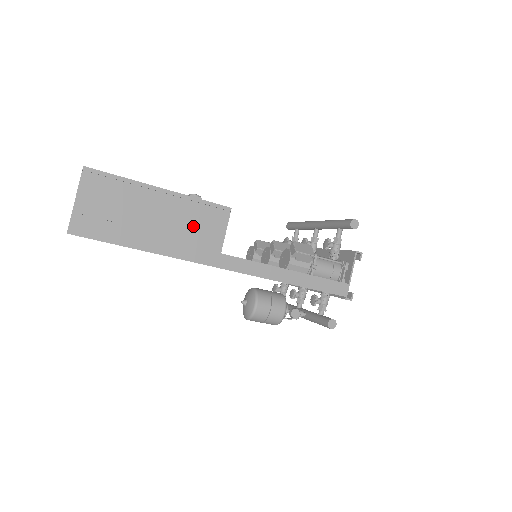
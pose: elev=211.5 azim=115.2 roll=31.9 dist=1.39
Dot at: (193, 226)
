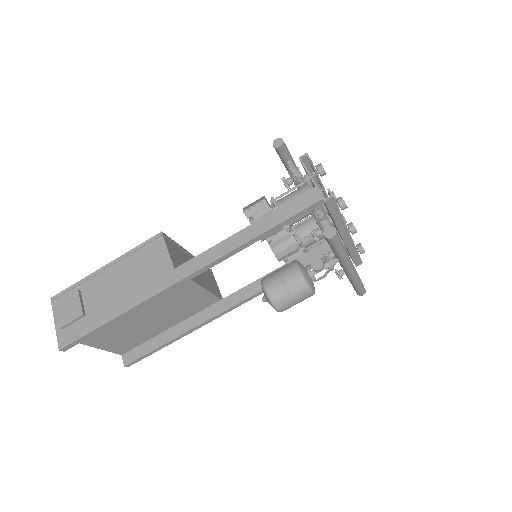
Dot at: (141, 270)
